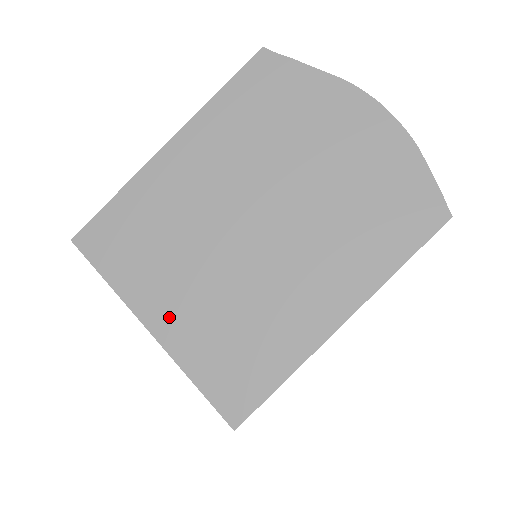
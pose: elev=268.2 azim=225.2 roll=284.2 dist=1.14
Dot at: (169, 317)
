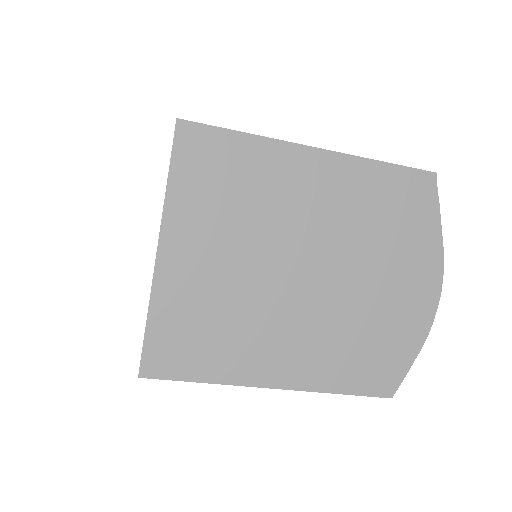
Dot at: (181, 261)
